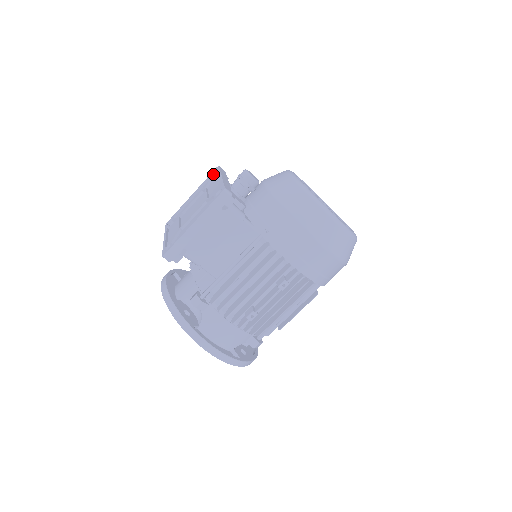
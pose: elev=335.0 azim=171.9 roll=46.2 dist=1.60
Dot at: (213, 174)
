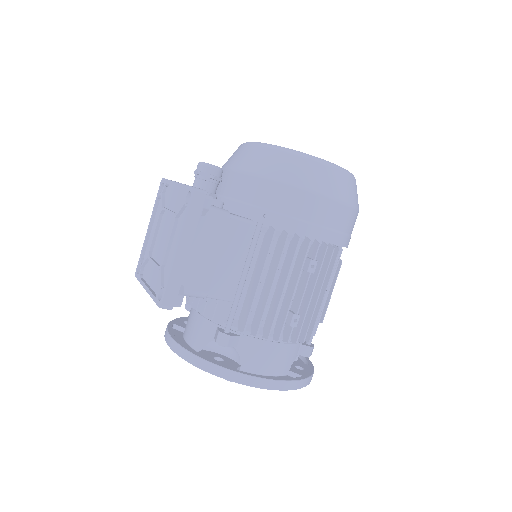
Dot at: (161, 190)
